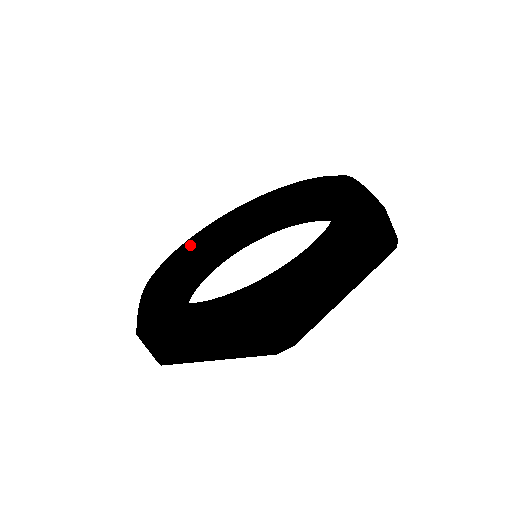
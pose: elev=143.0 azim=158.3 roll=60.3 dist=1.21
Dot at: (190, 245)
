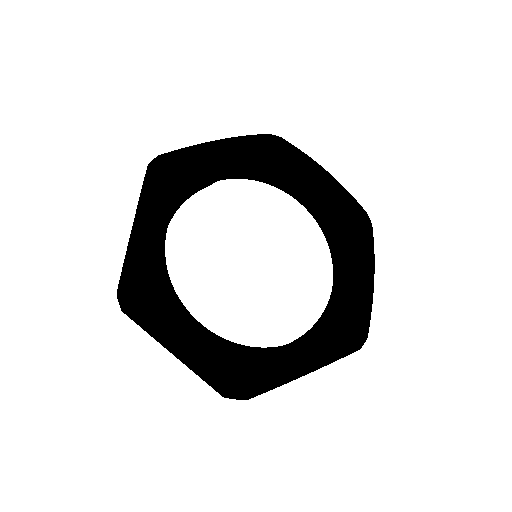
Dot at: (157, 250)
